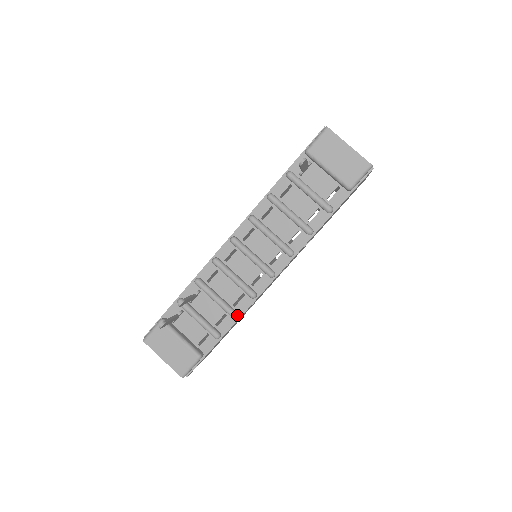
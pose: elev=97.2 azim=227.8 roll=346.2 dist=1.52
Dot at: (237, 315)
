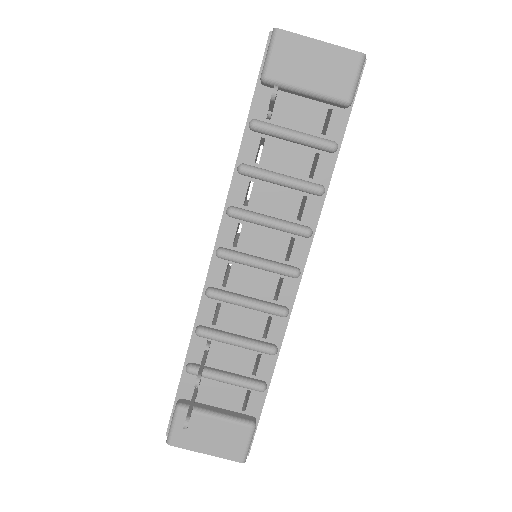
Dot at: (275, 348)
